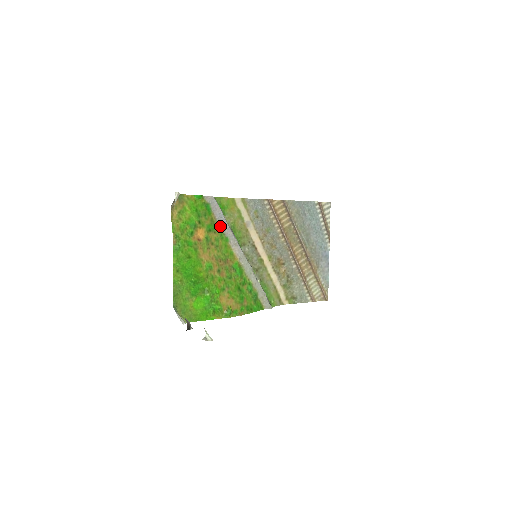
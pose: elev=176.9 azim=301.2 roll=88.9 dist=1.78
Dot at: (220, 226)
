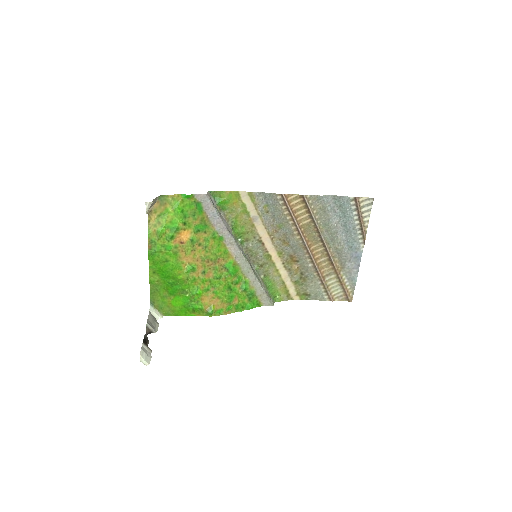
Dot at: (213, 225)
